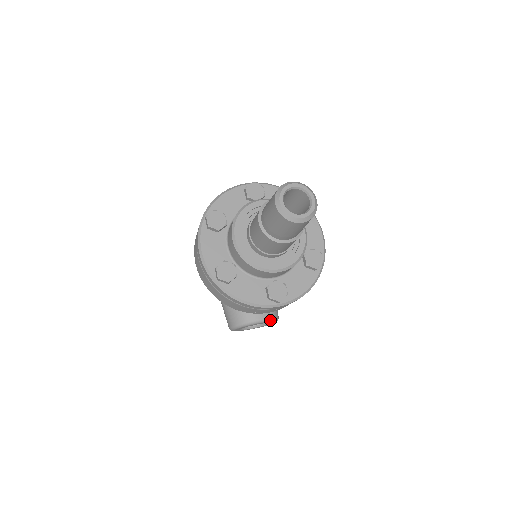
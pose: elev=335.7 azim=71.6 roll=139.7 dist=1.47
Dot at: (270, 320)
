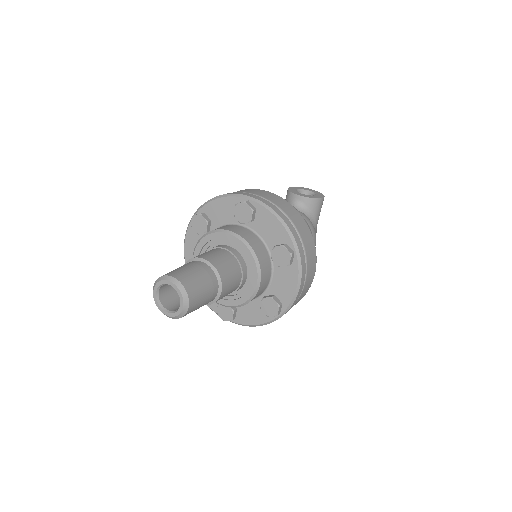
Dot at: occluded
